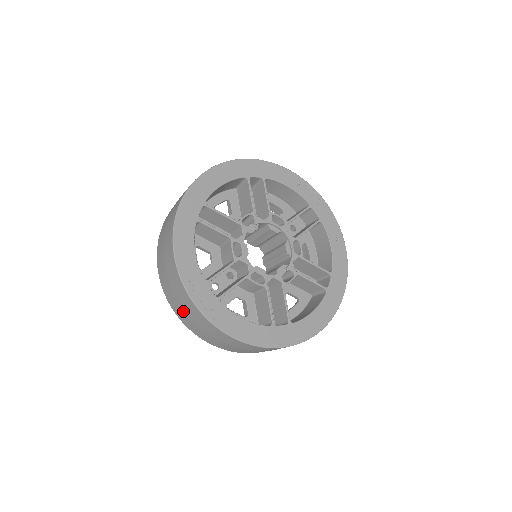
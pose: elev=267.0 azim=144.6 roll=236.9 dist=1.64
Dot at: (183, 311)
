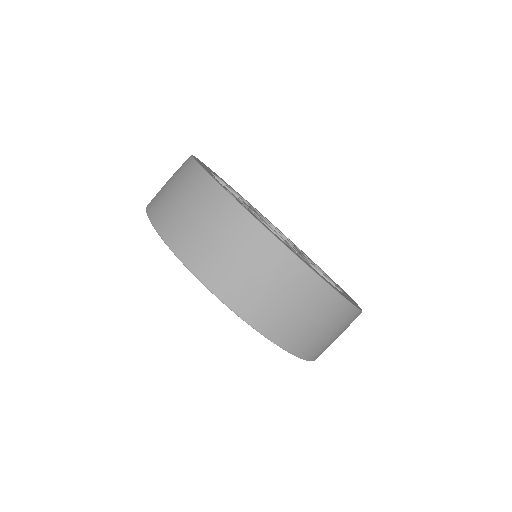
Dot at: (186, 216)
